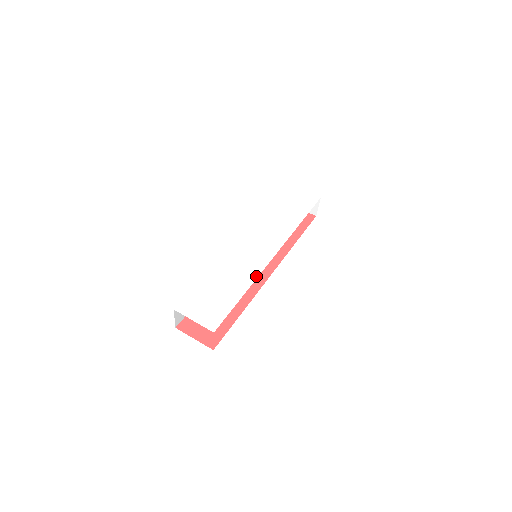
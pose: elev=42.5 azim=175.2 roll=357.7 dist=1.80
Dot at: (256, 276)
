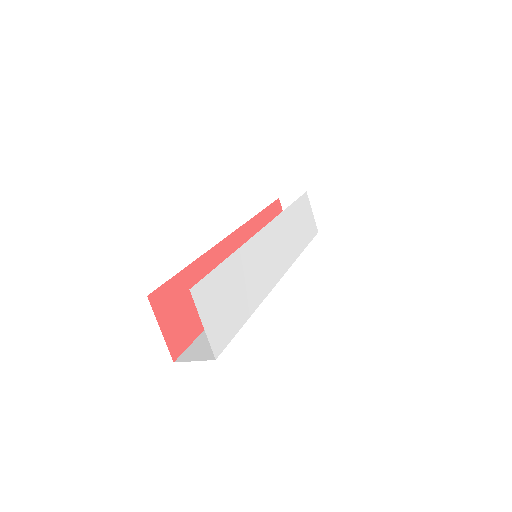
Dot at: (264, 296)
